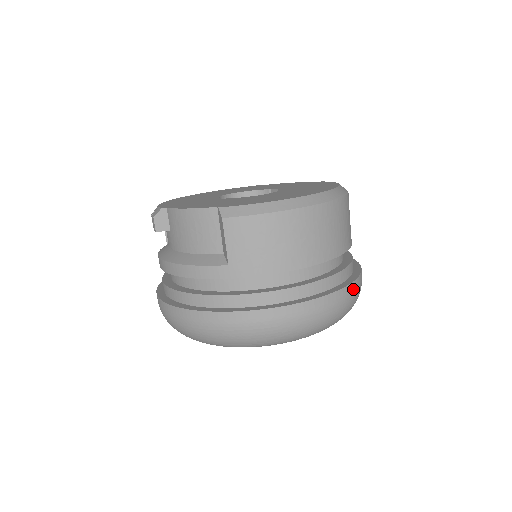
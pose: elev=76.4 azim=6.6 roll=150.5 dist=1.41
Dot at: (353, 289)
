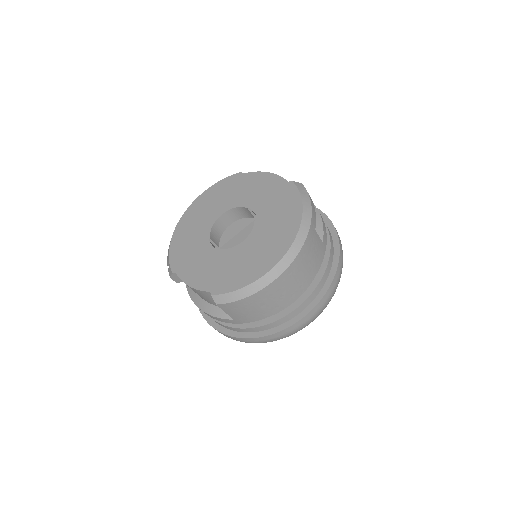
Dot at: (331, 290)
